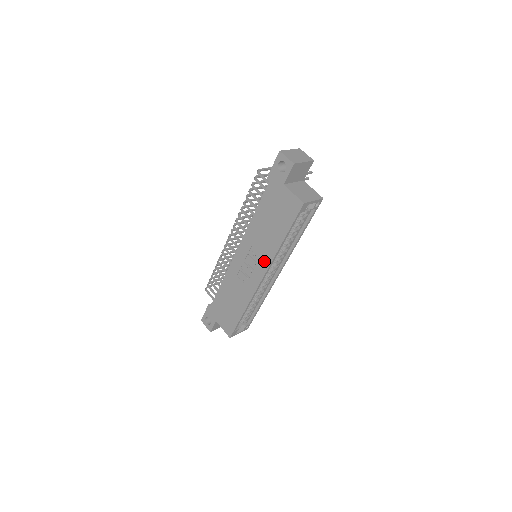
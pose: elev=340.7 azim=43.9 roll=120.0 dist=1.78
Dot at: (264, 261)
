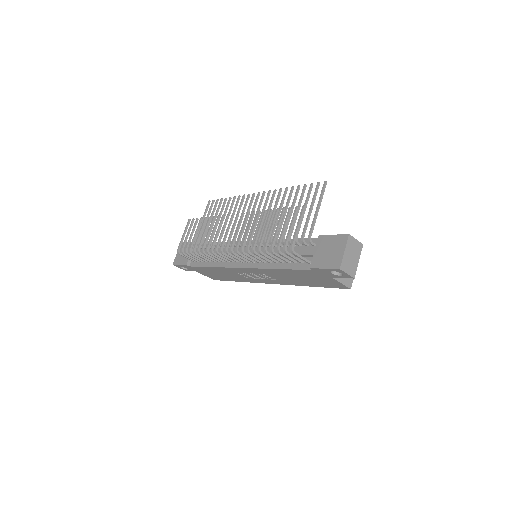
Dot at: (279, 282)
